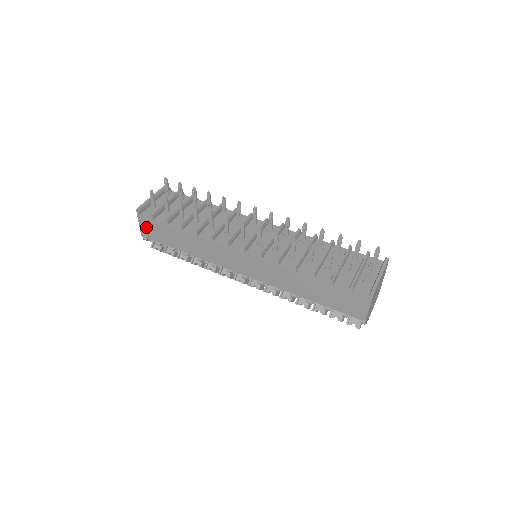
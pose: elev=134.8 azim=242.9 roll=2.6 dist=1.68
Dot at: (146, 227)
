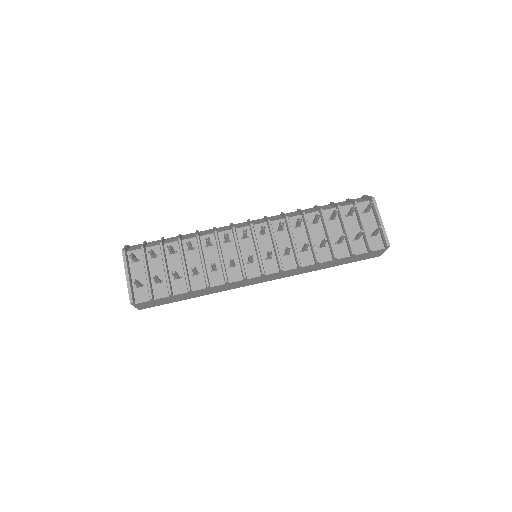
Dot at: (145, 305)
